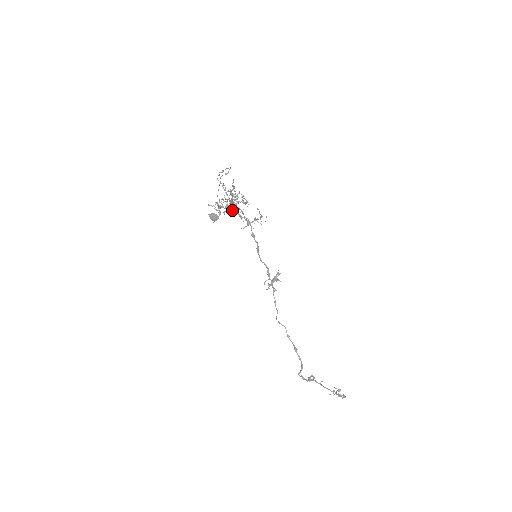
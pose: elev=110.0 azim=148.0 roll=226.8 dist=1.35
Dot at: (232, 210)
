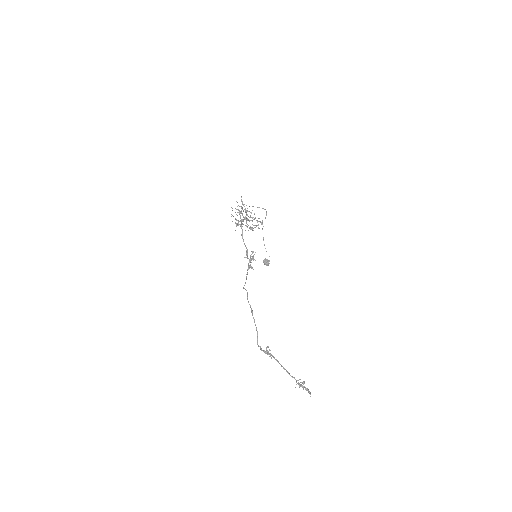
Dot at: occluded
